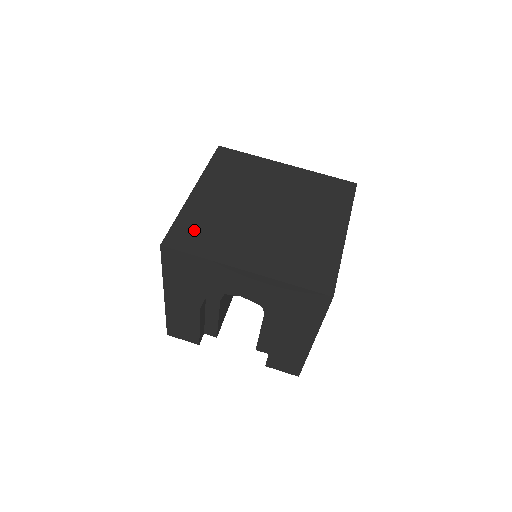
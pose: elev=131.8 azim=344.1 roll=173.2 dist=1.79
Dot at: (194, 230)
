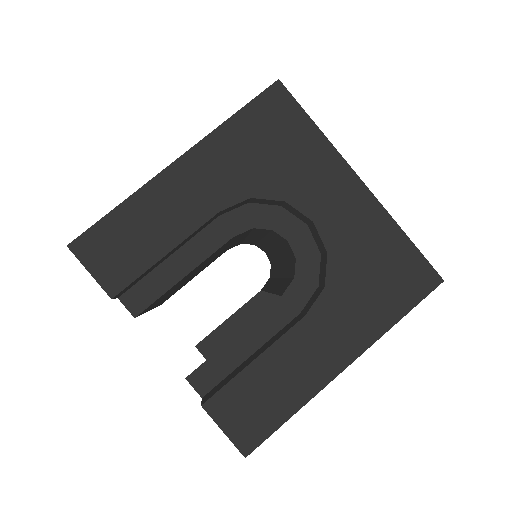
Dot at: occluded
